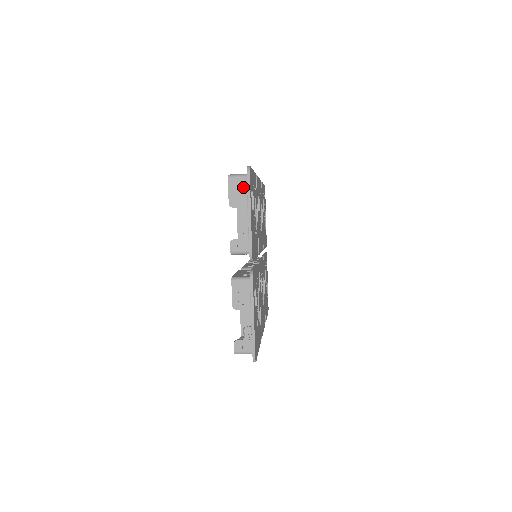
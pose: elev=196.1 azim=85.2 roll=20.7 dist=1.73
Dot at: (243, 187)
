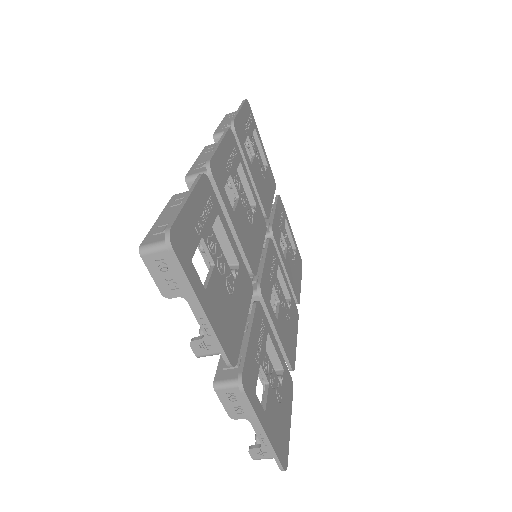
Dot at: (173, 265)
